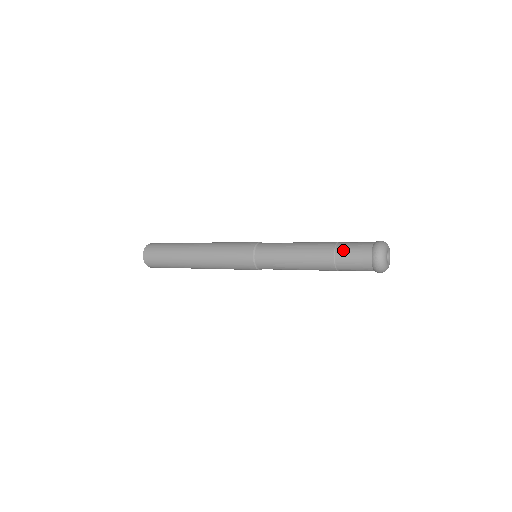
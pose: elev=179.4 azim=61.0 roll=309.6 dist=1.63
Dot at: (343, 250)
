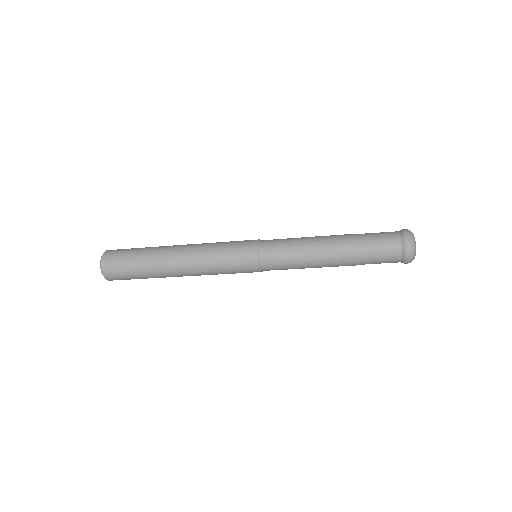
Dot at: (369, 253)
